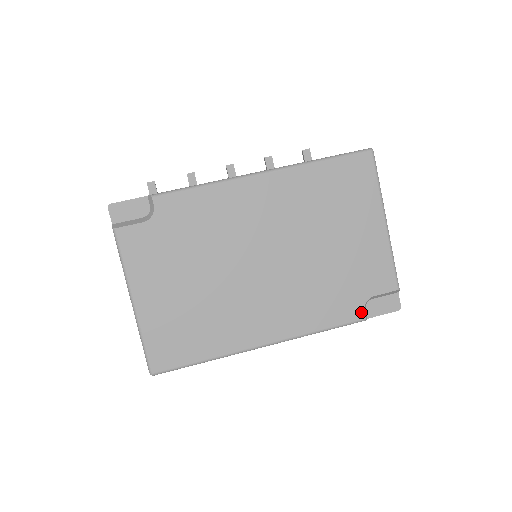
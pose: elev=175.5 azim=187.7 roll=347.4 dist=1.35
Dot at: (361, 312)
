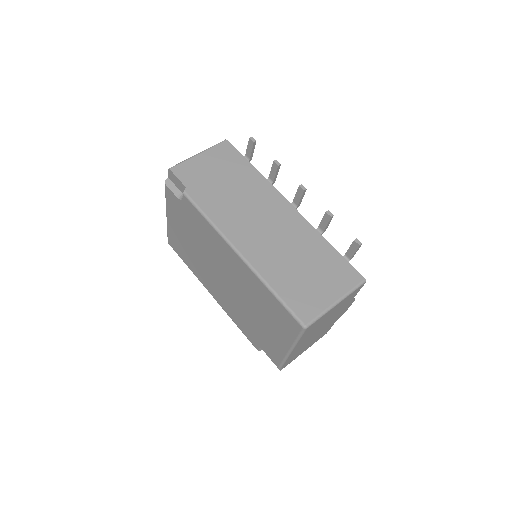
Dot at: (256, 346)
